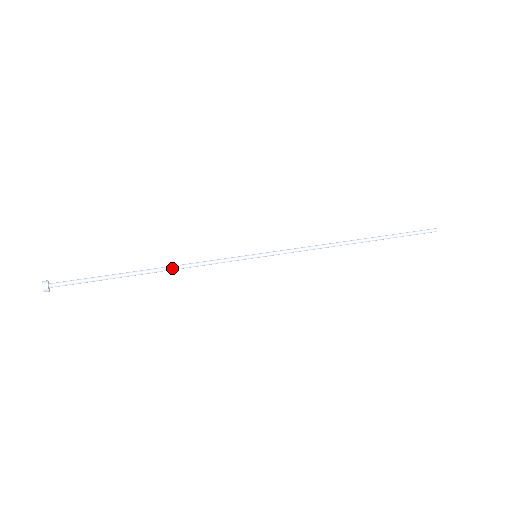
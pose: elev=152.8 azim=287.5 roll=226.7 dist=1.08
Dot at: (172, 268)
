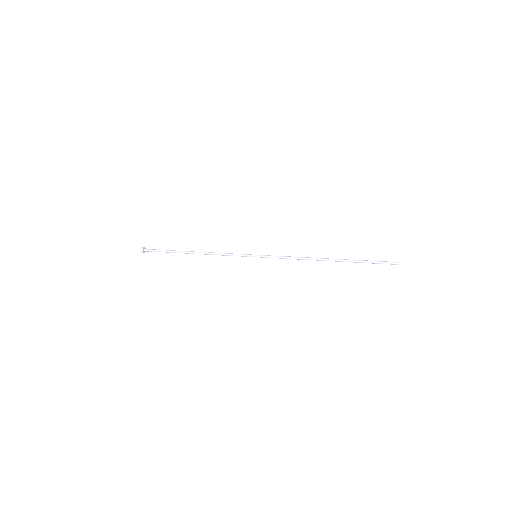
Dot at: (205, 253)
